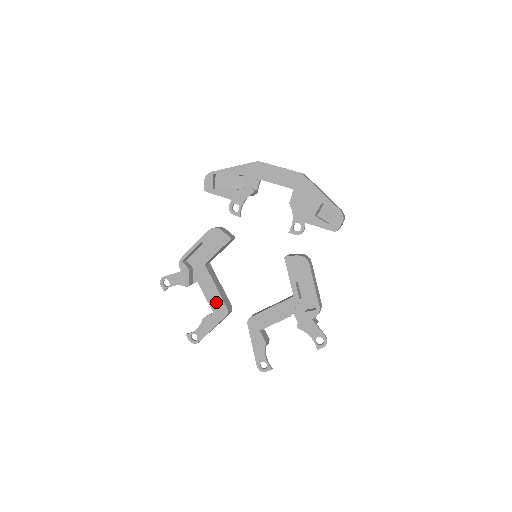
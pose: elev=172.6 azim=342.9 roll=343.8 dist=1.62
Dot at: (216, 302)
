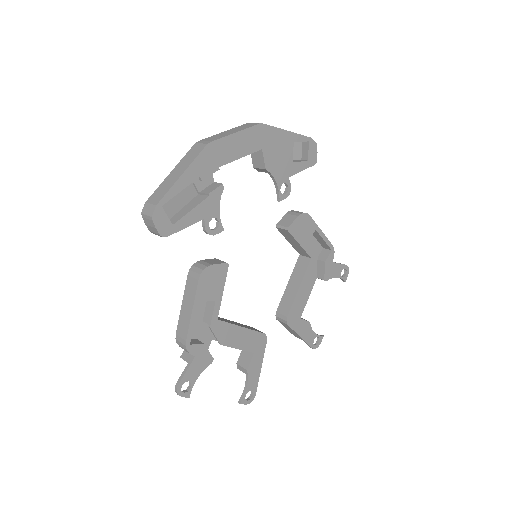
Dot at: (251, 341)
